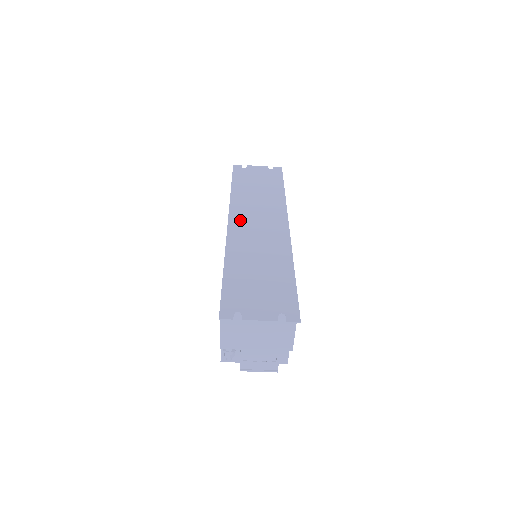
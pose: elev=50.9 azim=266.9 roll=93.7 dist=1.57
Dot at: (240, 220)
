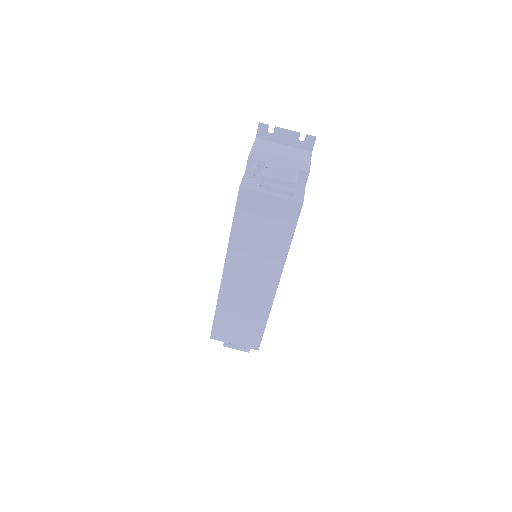
Dot at: occluded
